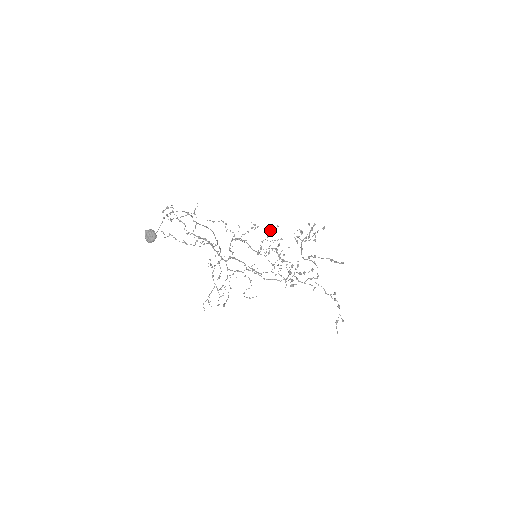
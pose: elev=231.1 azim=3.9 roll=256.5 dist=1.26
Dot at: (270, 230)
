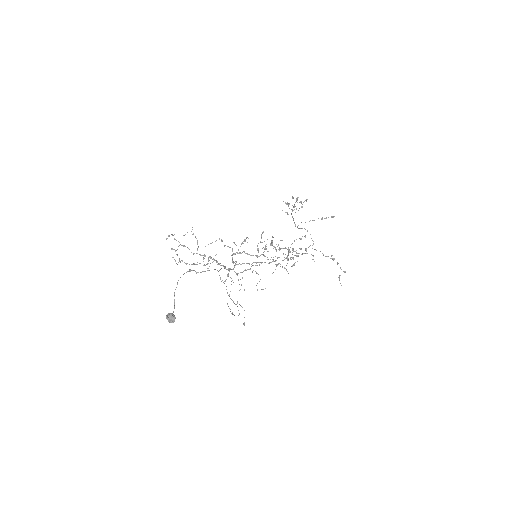
Dot at: occluded
